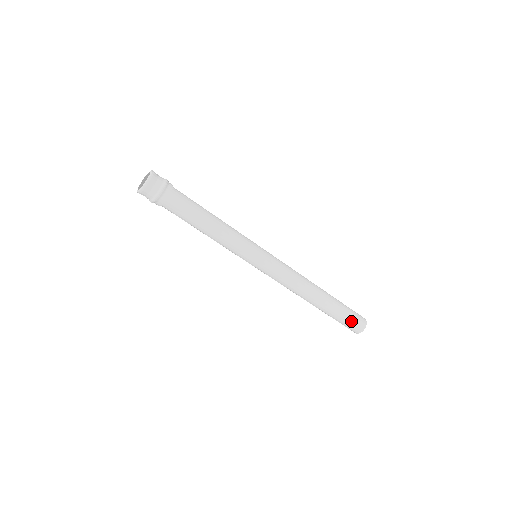
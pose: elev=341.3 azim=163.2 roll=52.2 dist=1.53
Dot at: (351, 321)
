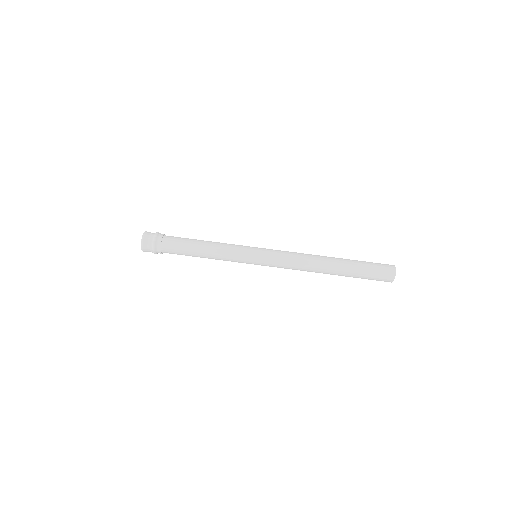
Dot at: (375, 278)
